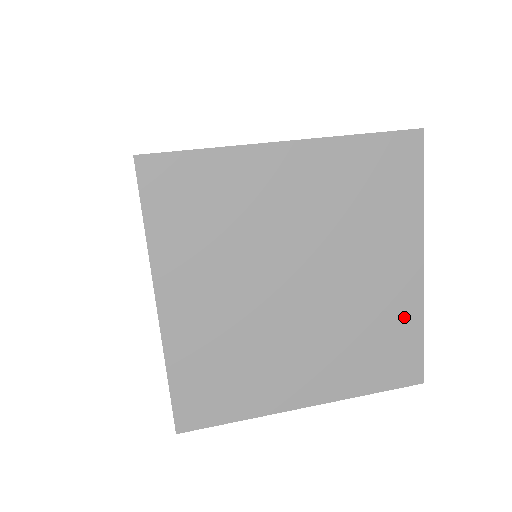
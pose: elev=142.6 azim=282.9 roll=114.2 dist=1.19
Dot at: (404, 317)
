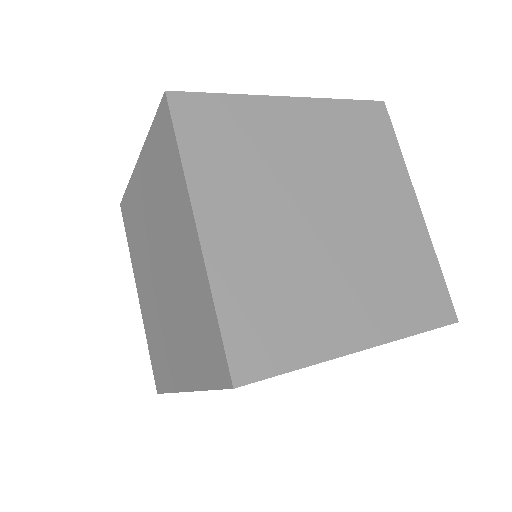
Dot at: (420, 253)
